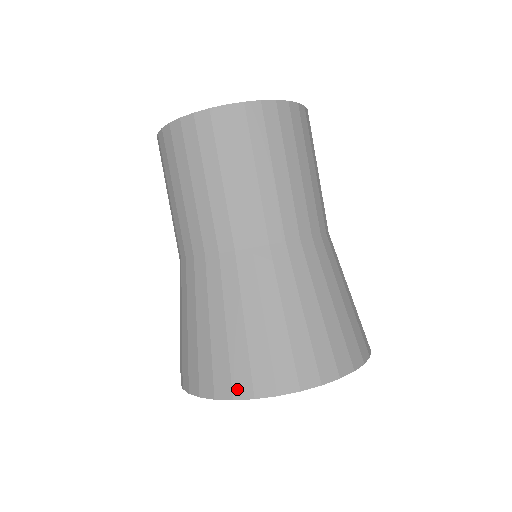
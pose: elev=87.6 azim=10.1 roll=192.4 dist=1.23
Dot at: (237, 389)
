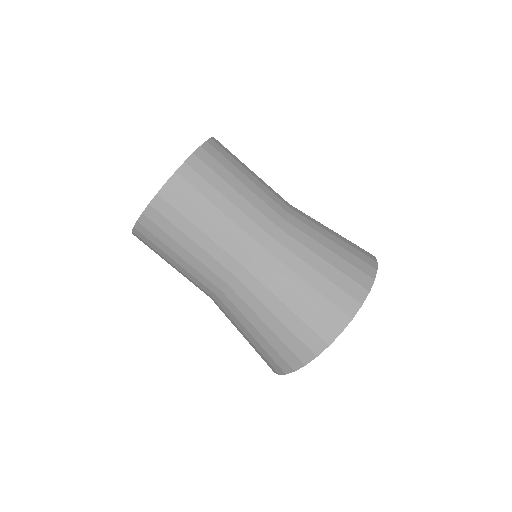
Dot at: (338, 324)
